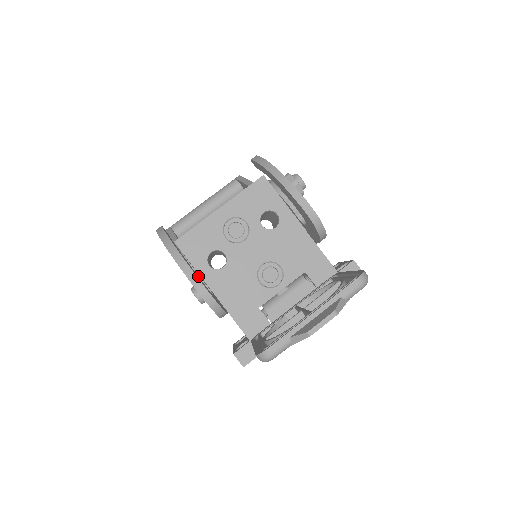
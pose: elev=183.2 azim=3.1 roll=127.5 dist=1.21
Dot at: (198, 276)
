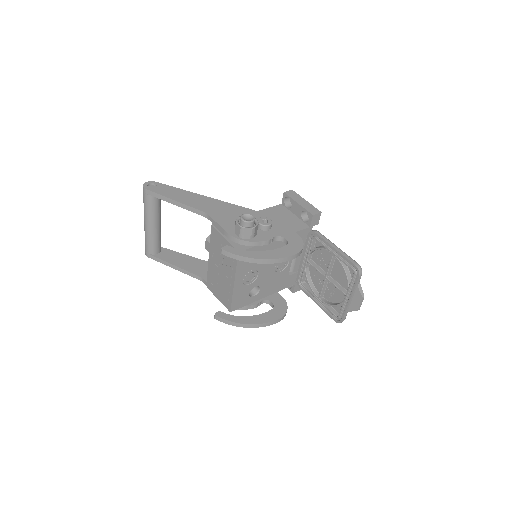
Dot at: (255, 305)
